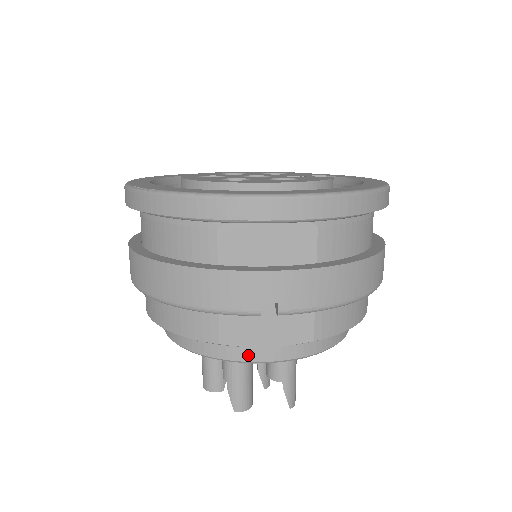
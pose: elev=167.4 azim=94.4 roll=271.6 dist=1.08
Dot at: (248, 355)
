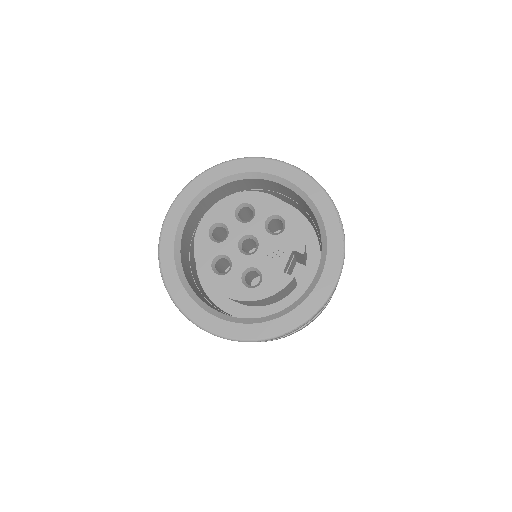
Dot at: occluded
